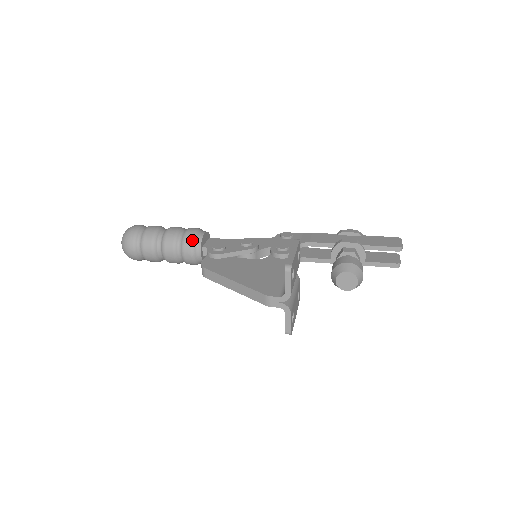
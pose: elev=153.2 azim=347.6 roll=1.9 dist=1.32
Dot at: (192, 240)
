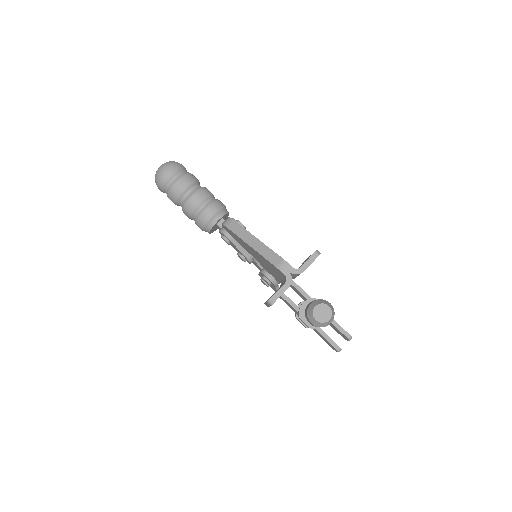
Dot at: (221, 206)
